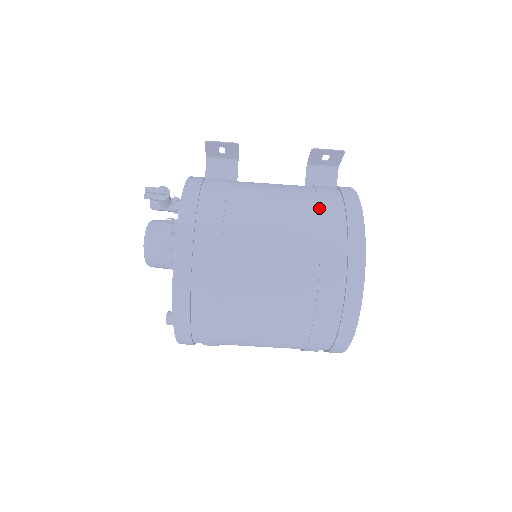
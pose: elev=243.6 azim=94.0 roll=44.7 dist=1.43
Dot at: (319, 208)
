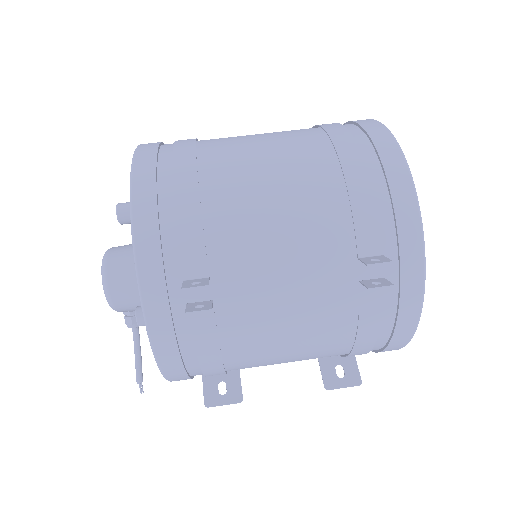
Dot at: occluded
